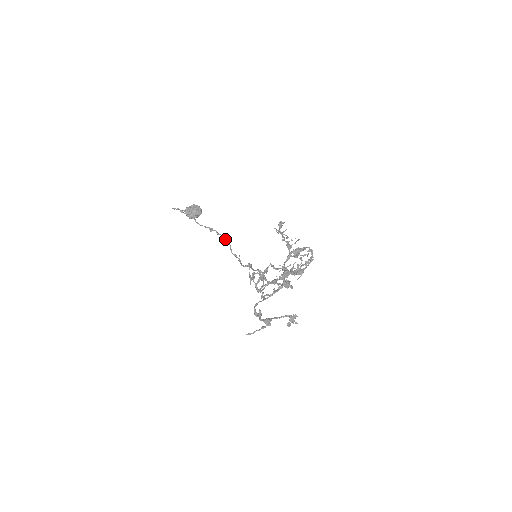
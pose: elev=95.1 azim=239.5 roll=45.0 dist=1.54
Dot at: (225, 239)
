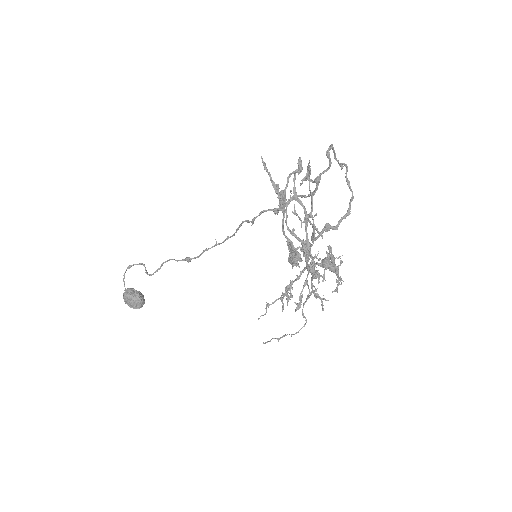
Dot at: (225, 240)
